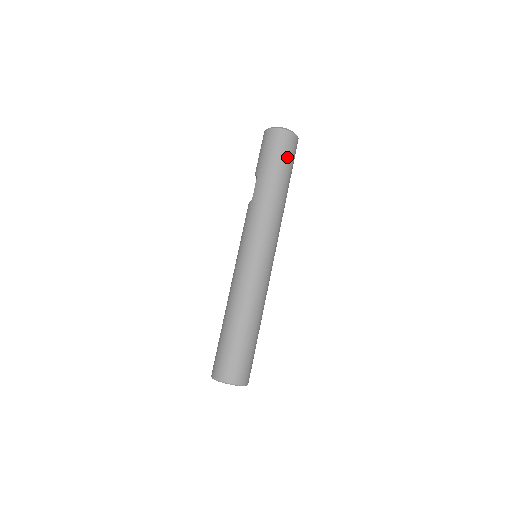
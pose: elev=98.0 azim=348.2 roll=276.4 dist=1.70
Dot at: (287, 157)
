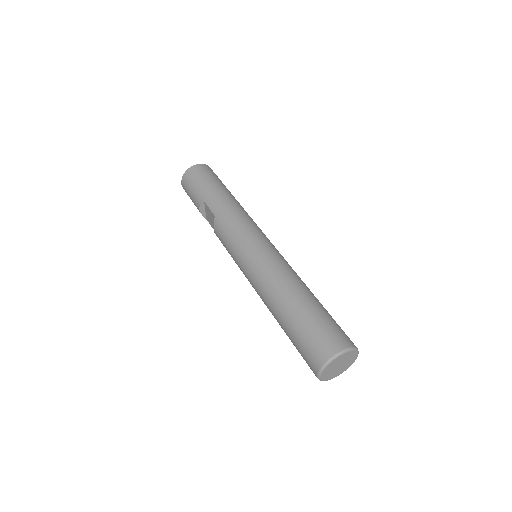
Dot at: (217, 179)
